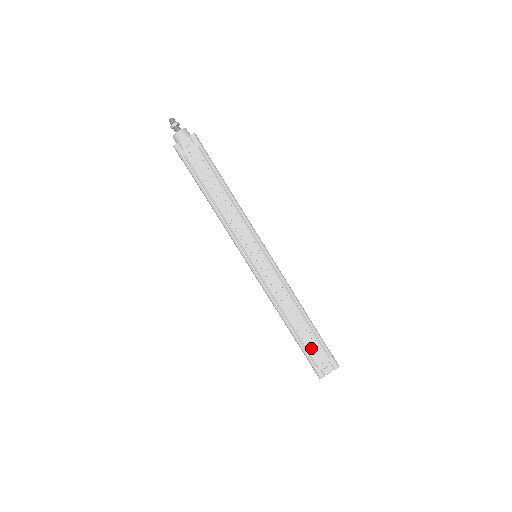
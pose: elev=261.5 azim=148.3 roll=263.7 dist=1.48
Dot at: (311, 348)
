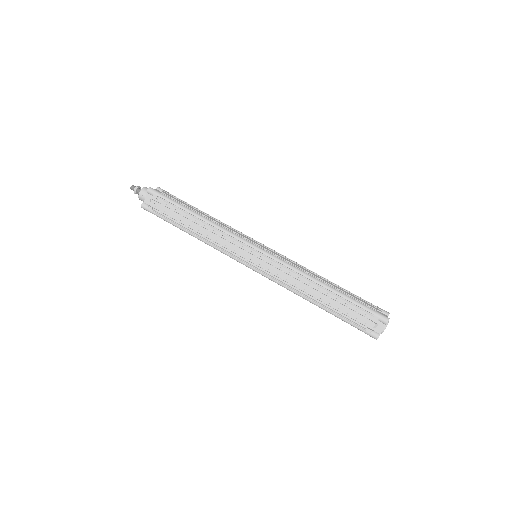
Dot at: occluded
